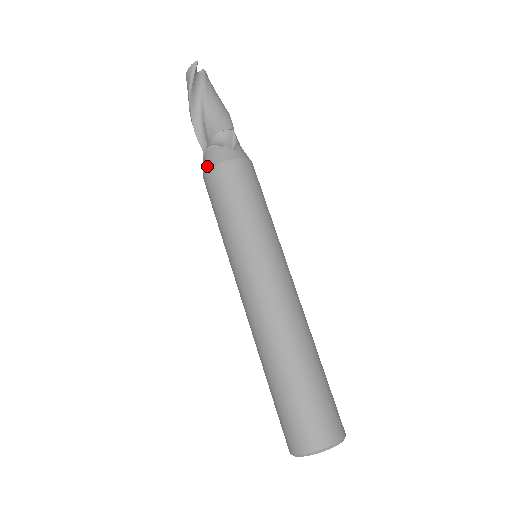
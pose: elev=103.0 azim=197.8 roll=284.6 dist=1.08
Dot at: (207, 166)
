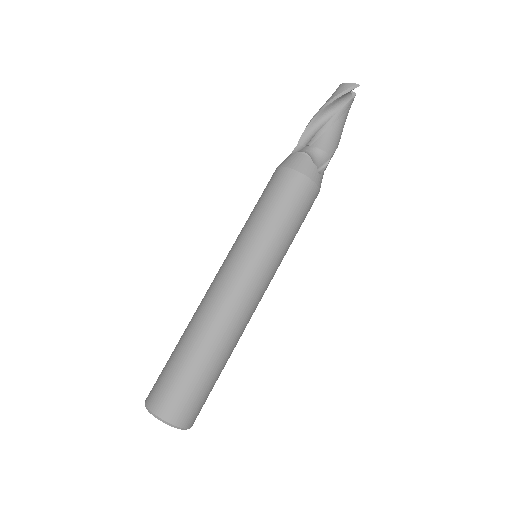
Dot at: (290, 164)
